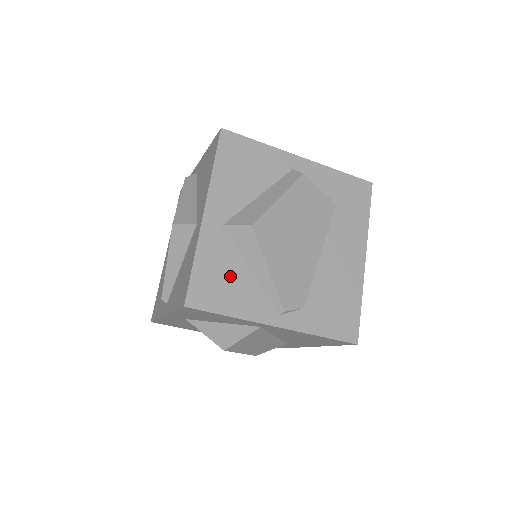
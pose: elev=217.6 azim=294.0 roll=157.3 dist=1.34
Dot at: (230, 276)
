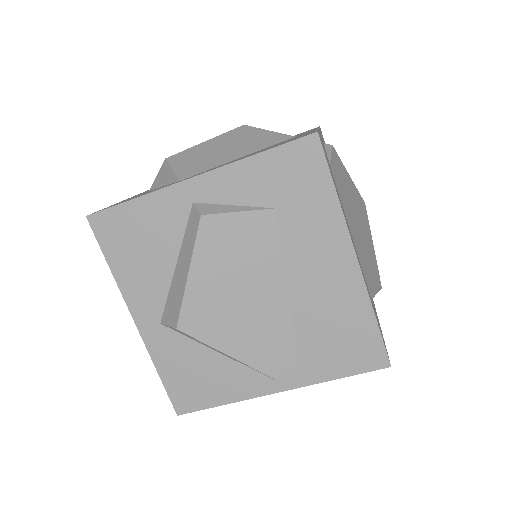
Dot at: (200, 369)
